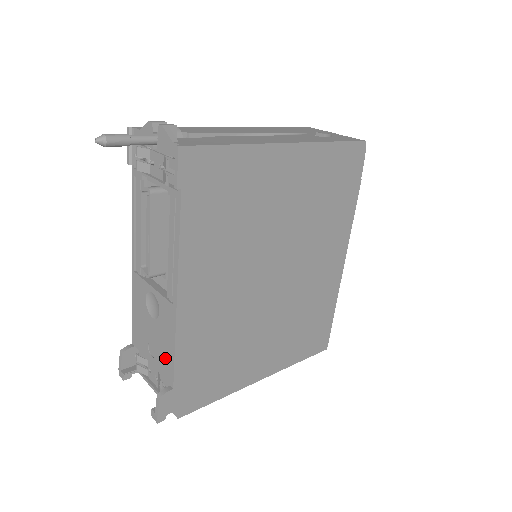
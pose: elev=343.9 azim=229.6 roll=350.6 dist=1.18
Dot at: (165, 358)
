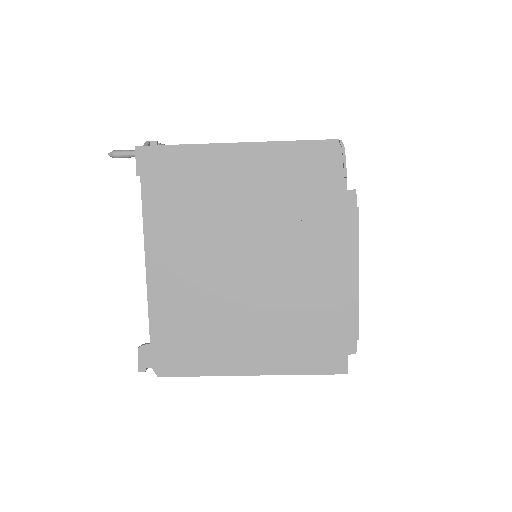
Dot at: occluded
